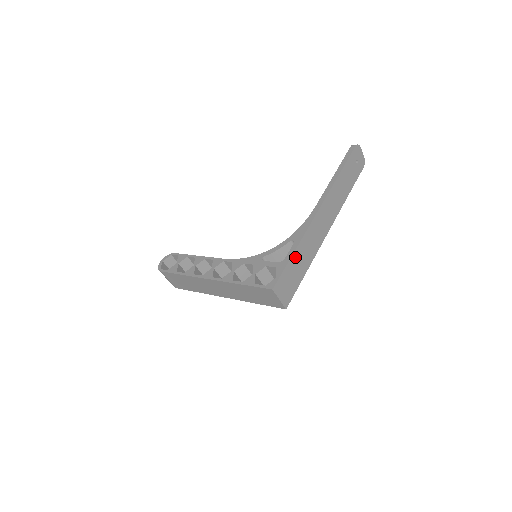
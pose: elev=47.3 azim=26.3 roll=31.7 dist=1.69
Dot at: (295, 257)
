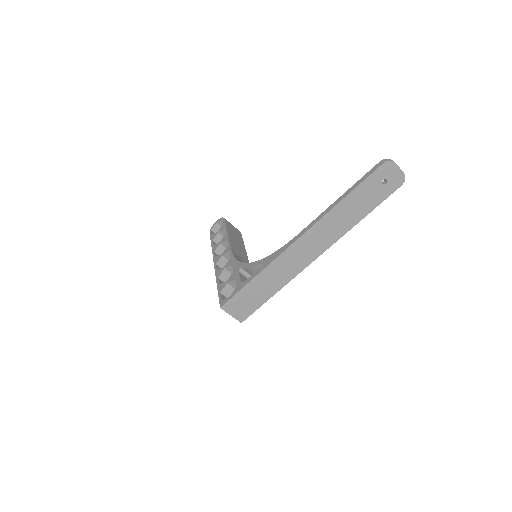
Dot at: (255, 283)
